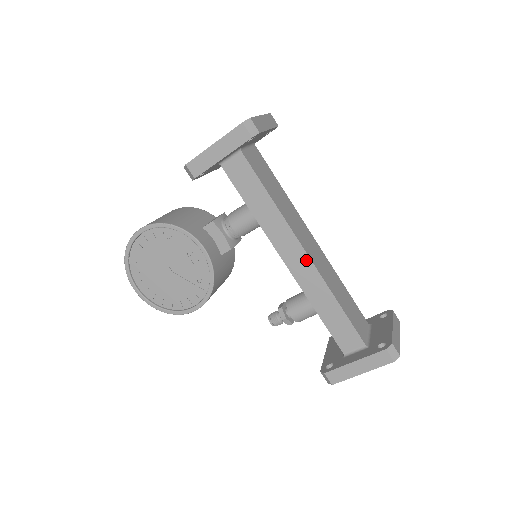
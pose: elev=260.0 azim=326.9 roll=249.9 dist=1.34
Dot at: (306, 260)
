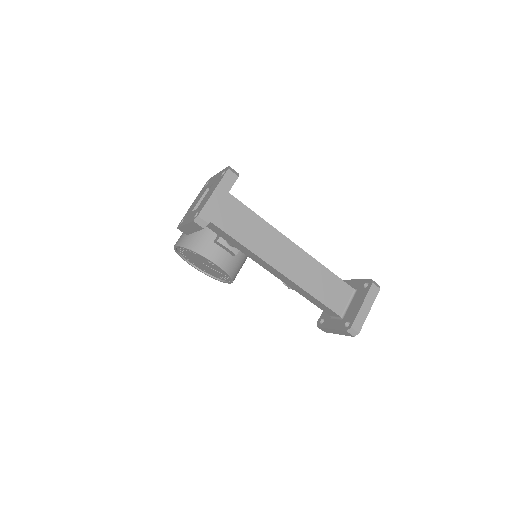
Dot at: (281, 275)
